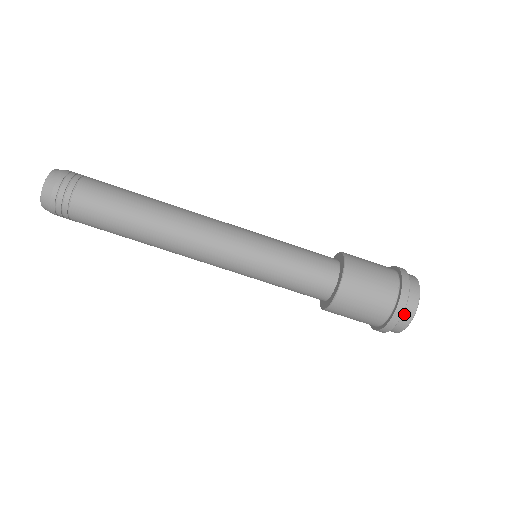
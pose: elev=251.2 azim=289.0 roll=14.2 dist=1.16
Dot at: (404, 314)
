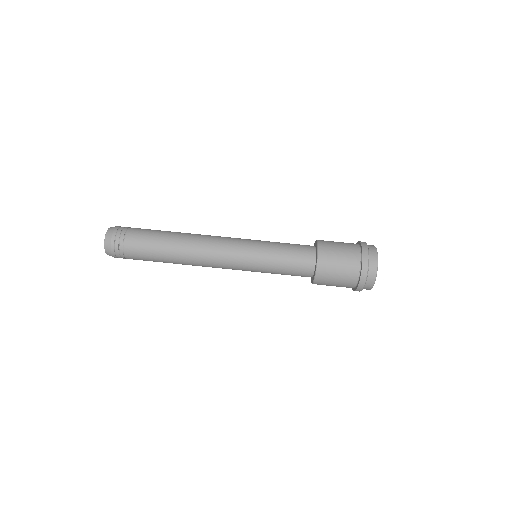
Dot at: (370, 250)
